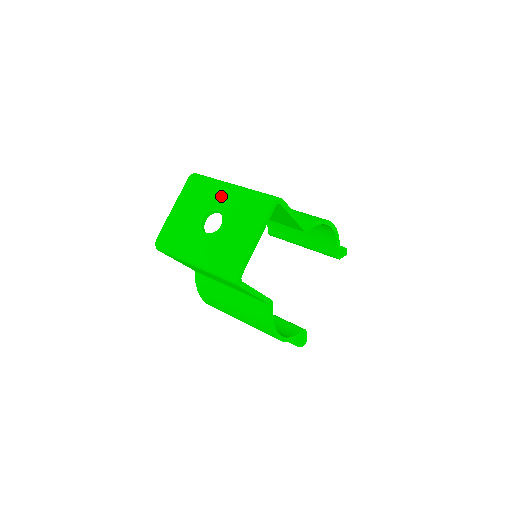
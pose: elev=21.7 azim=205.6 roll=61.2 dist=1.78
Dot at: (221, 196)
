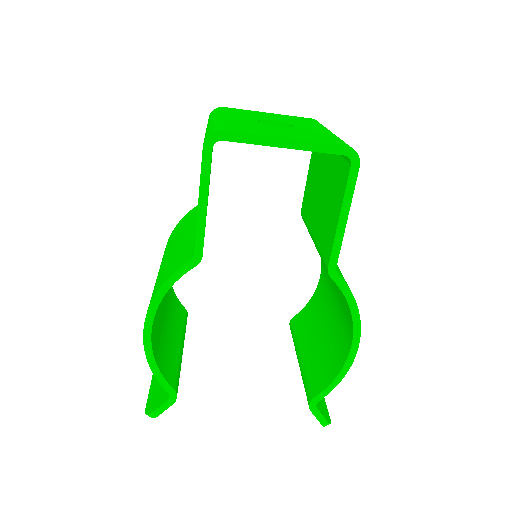
Dot at: (314, 127)
